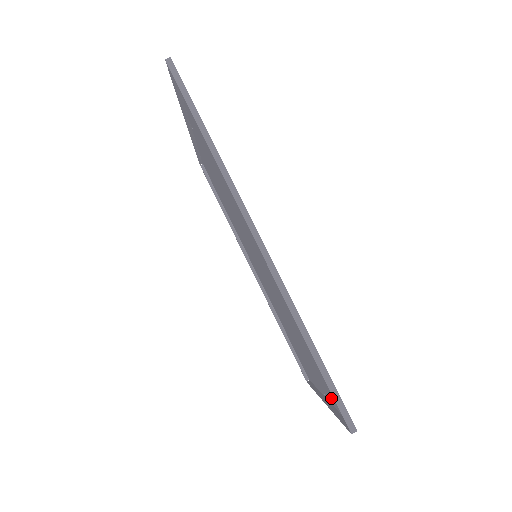
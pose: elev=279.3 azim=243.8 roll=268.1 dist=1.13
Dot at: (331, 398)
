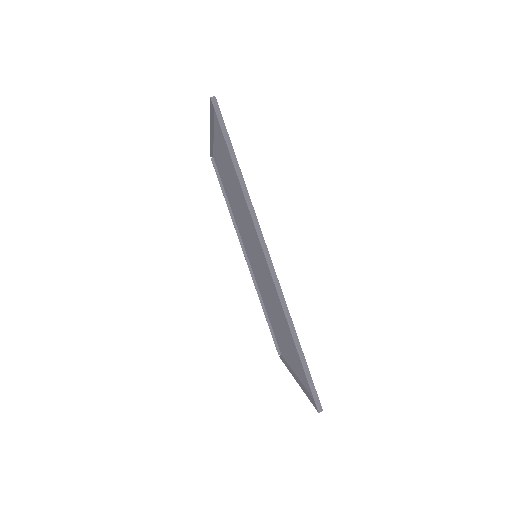
Dot at: (303, 380)
